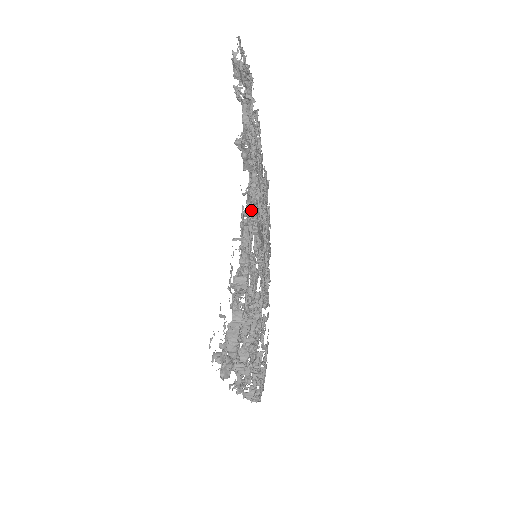
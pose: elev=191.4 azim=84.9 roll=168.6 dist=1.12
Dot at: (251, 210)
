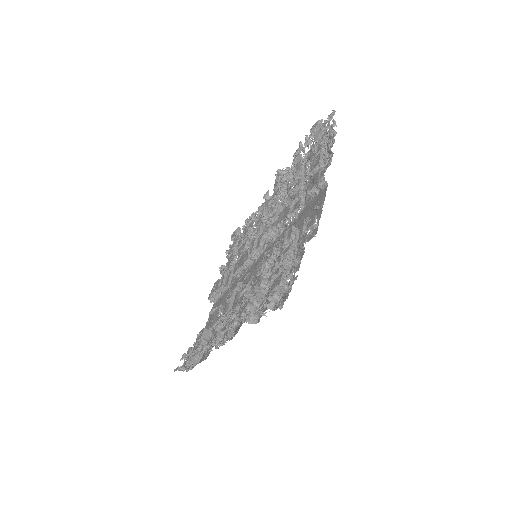
Dot at: occluded
